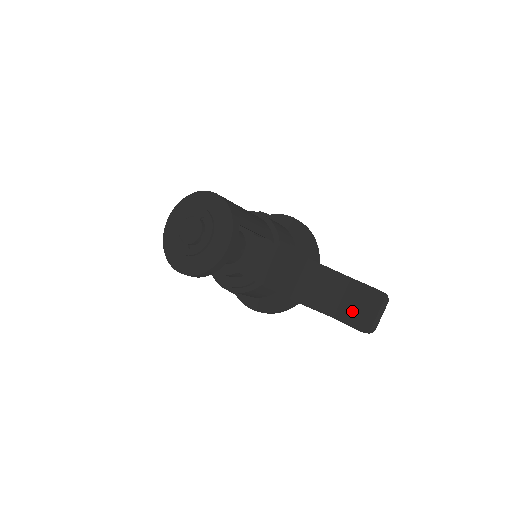
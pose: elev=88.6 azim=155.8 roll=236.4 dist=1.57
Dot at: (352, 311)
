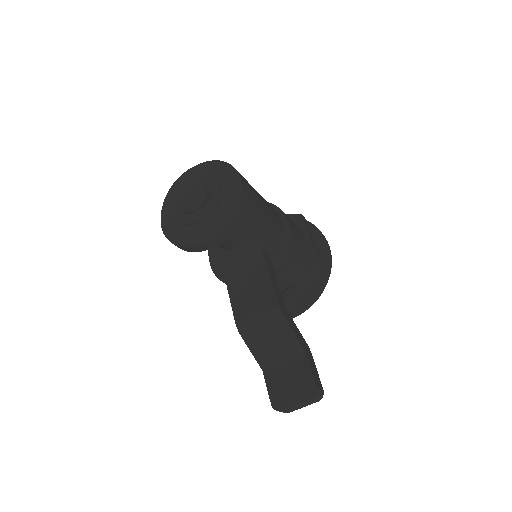
Dot at: (280, 381)
